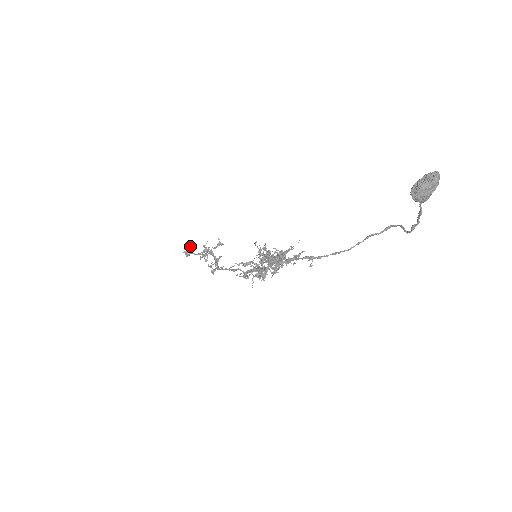
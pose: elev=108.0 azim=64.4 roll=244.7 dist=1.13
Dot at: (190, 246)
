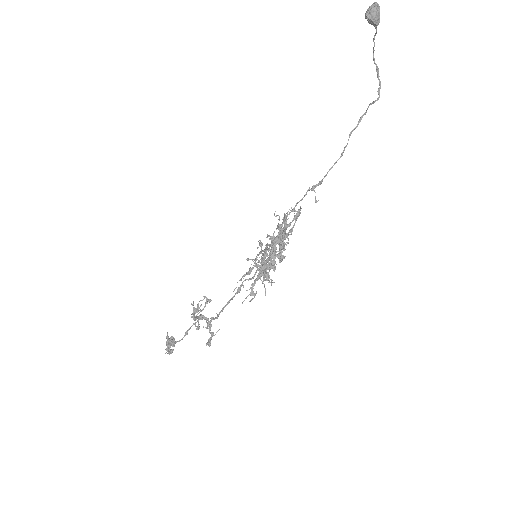
Dot at: (171, 338)
